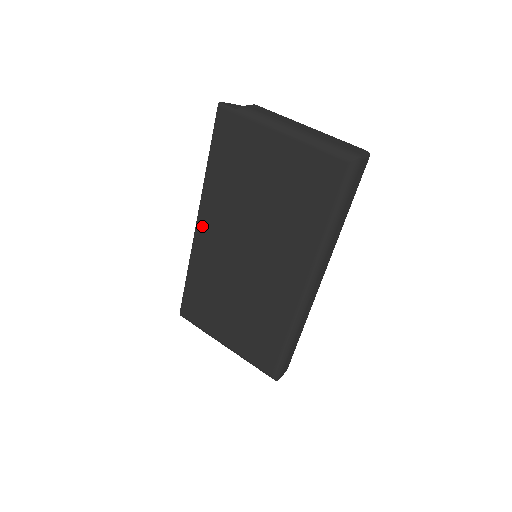
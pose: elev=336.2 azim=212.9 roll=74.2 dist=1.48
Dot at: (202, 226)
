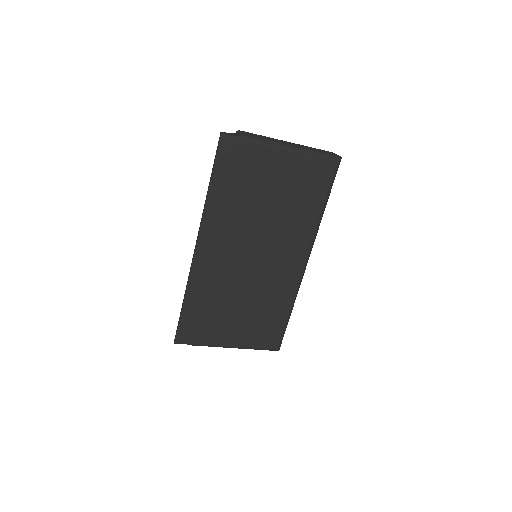
Dot at: (203, 248)
